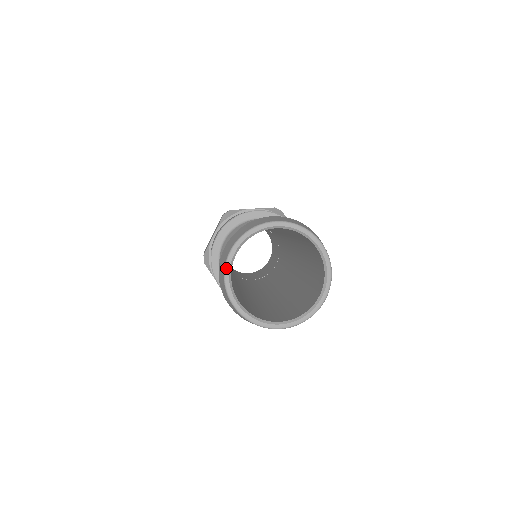
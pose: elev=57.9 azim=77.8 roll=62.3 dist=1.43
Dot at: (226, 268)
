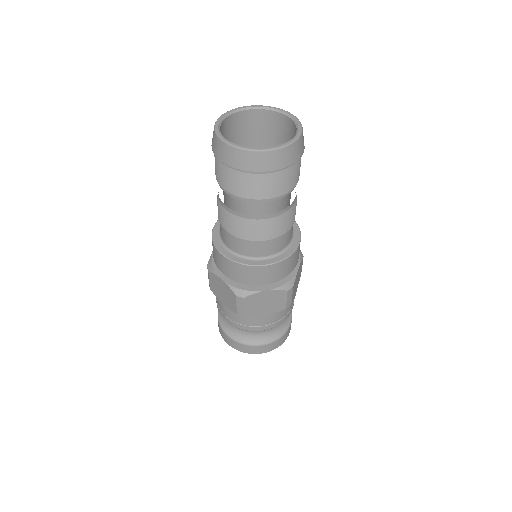
Dot at: (215, 125)
